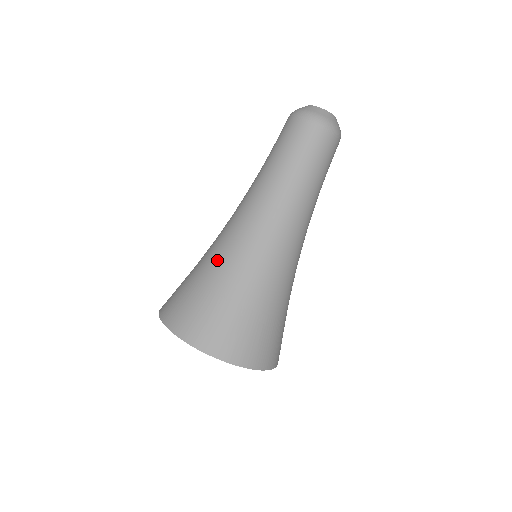
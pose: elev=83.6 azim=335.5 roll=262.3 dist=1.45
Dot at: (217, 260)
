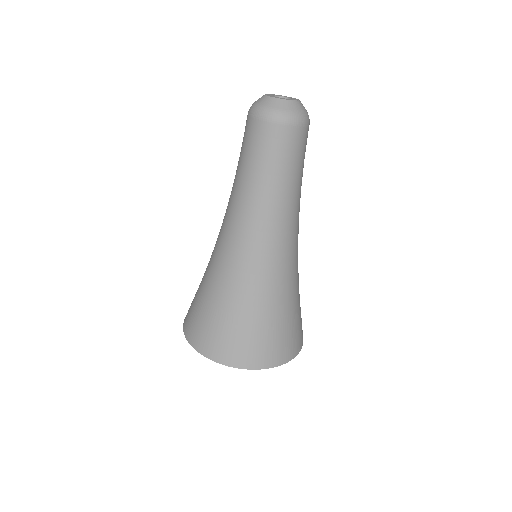
Dot at: (212, 275)
